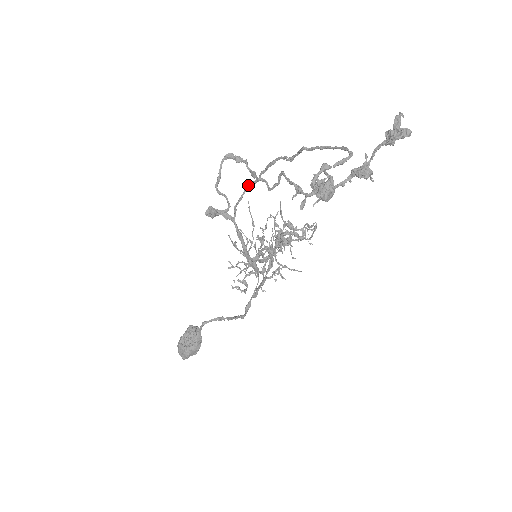
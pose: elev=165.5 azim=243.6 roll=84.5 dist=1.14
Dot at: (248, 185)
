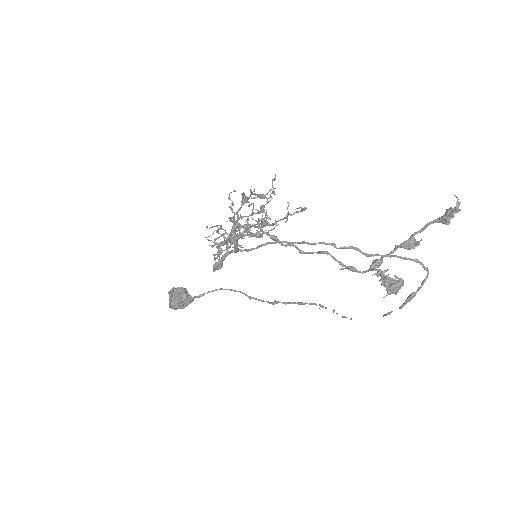
Dot at: occluded
